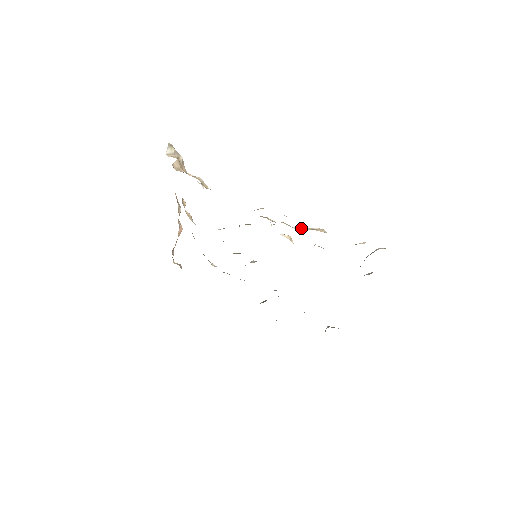
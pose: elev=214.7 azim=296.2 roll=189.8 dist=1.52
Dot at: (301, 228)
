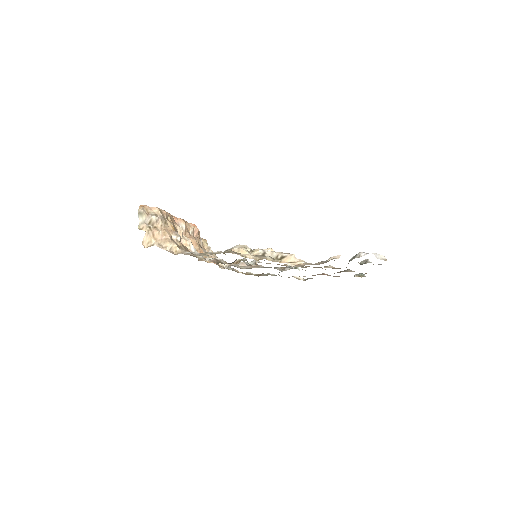
Dot at: (274, 253)
